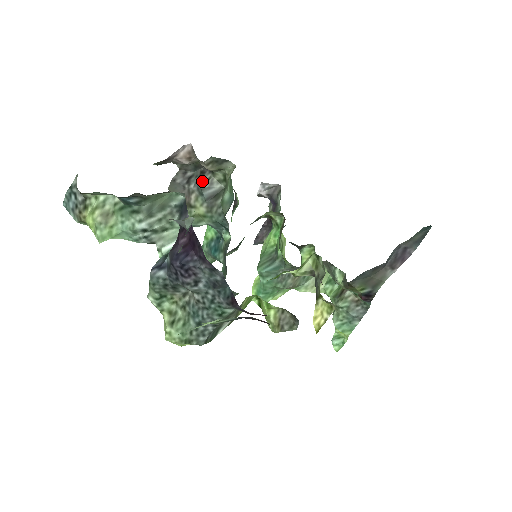
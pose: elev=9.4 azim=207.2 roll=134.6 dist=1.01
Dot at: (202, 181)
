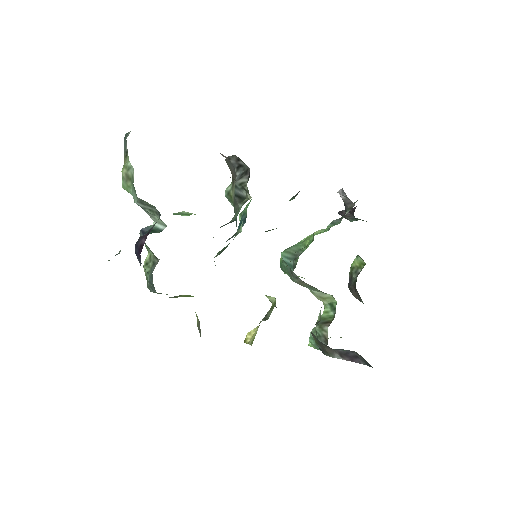
Dot at: (240, 180)
